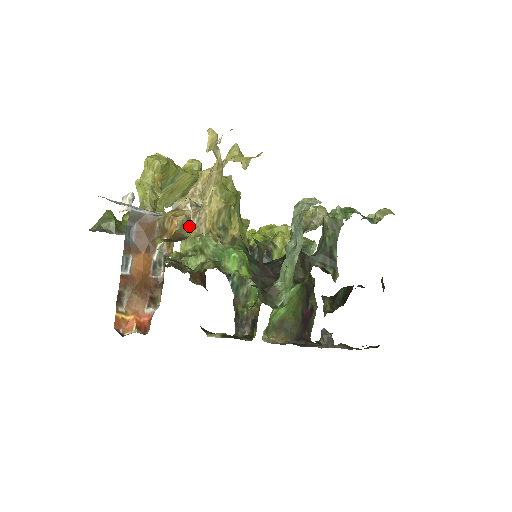
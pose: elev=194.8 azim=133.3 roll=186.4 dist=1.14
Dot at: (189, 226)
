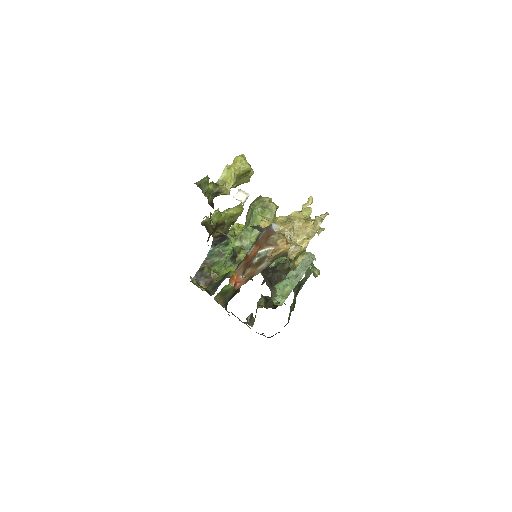
Dot at: occluded
